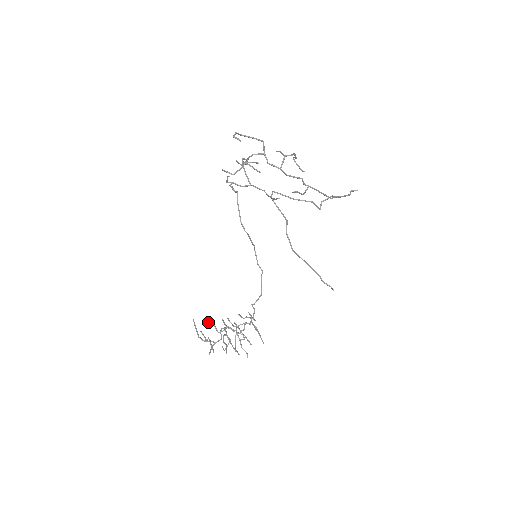
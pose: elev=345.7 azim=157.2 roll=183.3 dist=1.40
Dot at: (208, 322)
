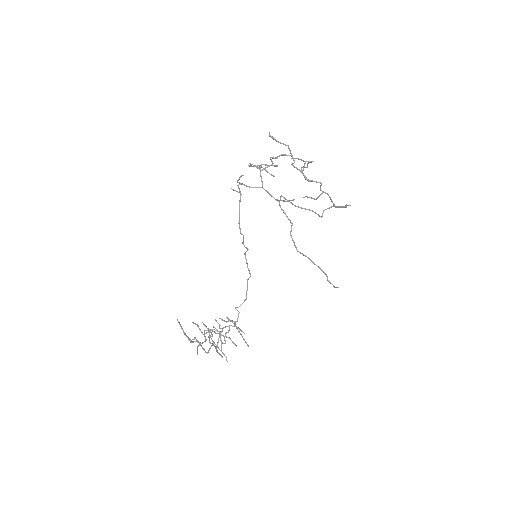
Dot at: (193, 323)
